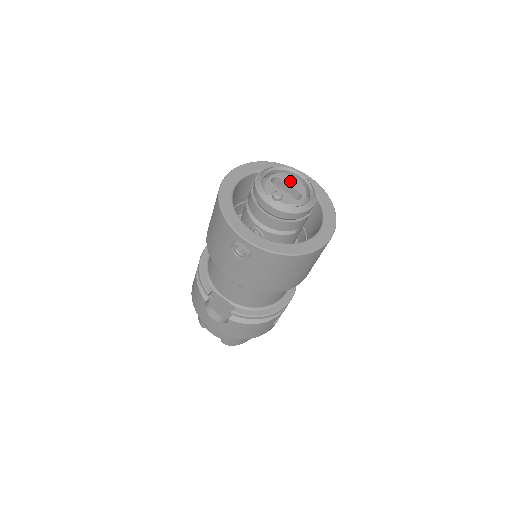
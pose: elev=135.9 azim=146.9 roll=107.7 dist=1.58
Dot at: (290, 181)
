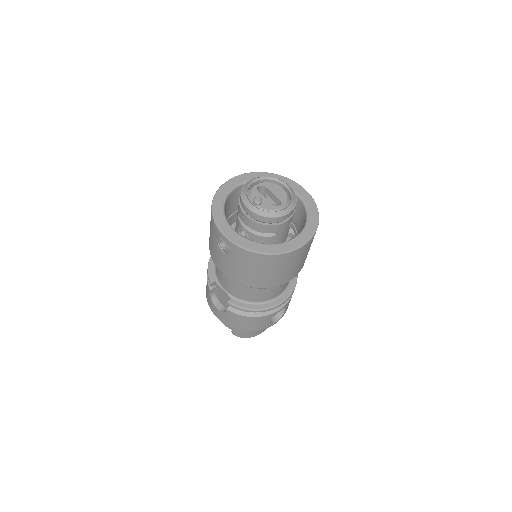
Dot at: (275, 190)
